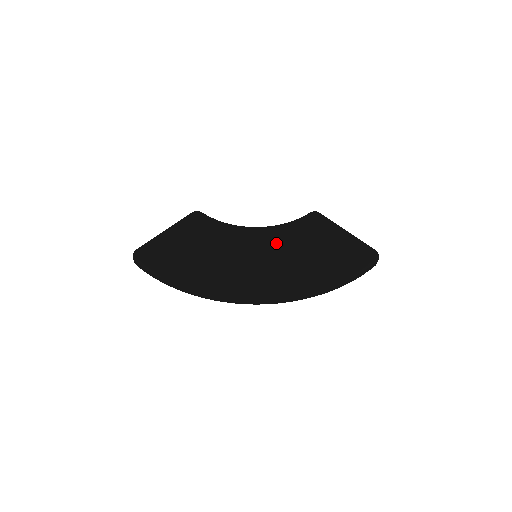
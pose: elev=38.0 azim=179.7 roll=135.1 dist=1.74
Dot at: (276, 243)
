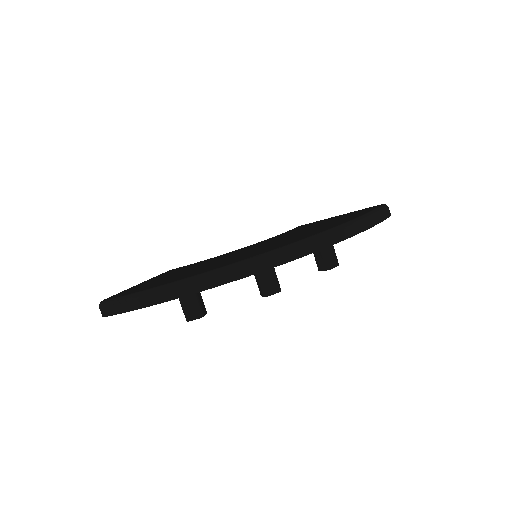
Dot at: (272, 240)
